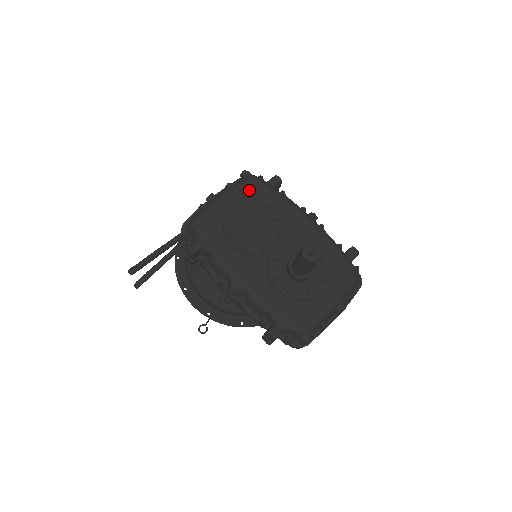
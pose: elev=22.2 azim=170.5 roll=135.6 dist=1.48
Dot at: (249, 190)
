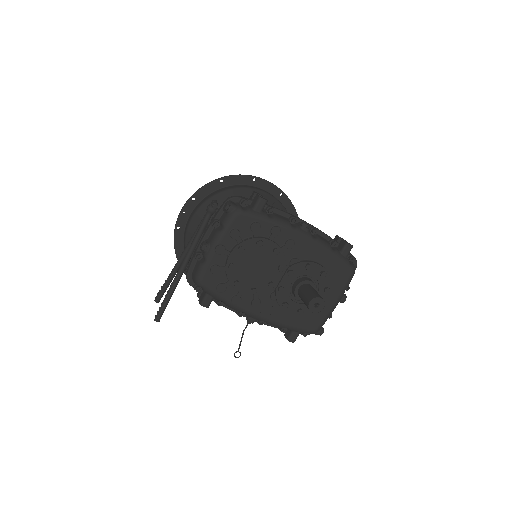
Dot at: (239, 230)
